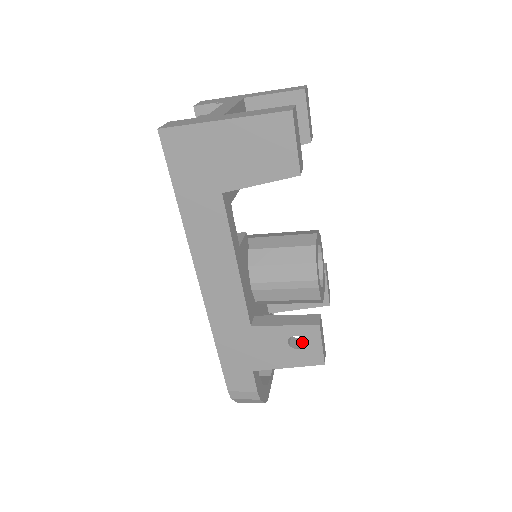
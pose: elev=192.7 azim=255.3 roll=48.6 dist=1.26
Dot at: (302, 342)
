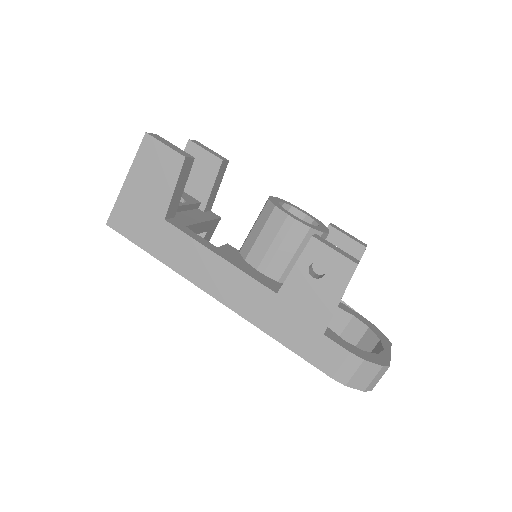
Dot at: occluded
